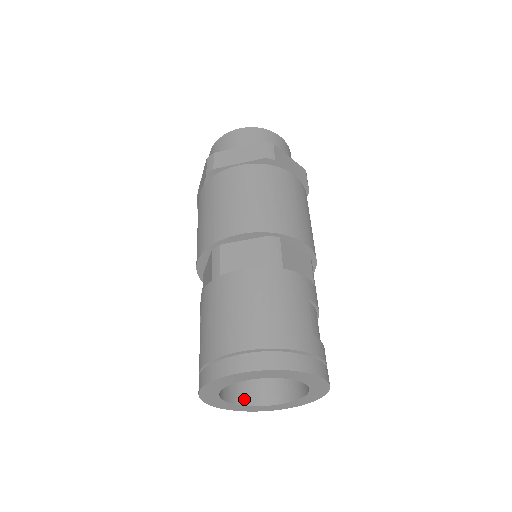
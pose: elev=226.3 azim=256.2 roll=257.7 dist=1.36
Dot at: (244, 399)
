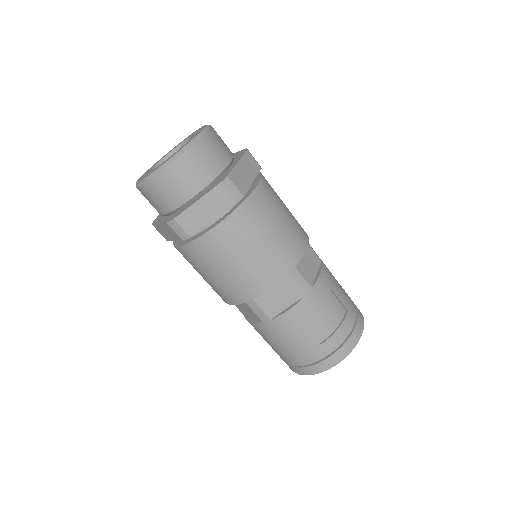
Dot at: occluded
